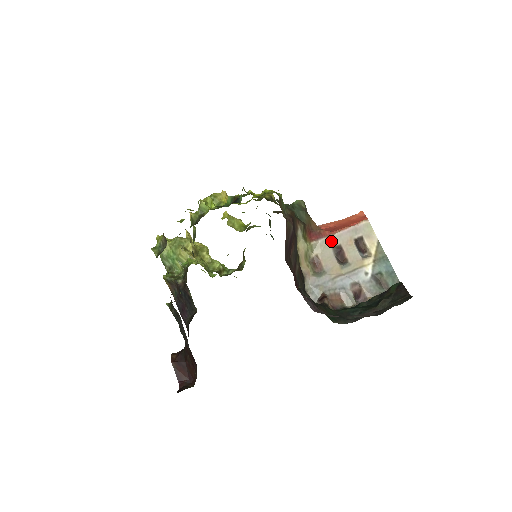
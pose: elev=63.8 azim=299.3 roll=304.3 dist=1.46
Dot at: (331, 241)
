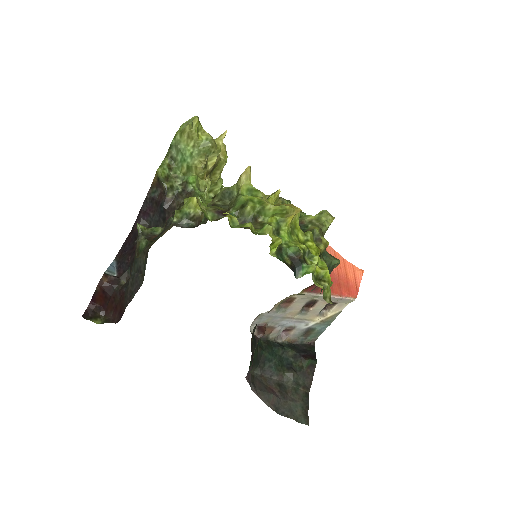
Dot at: (317, 297)
